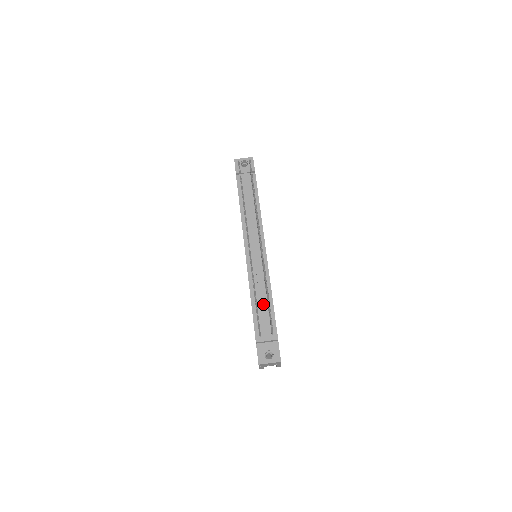
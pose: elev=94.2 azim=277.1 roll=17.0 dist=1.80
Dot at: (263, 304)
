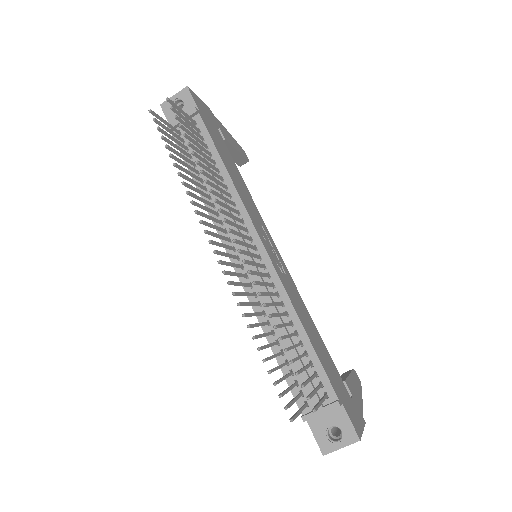
Dot at: occluded
